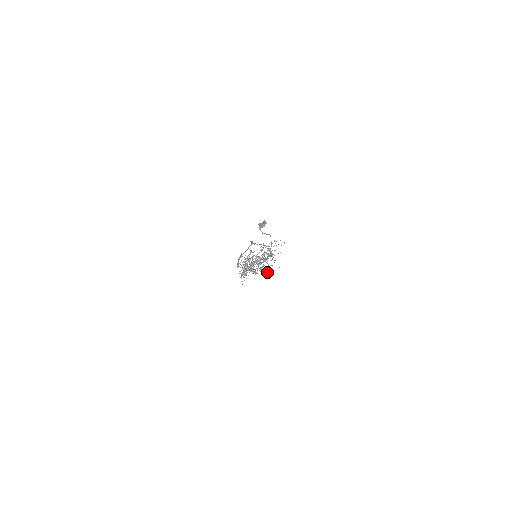
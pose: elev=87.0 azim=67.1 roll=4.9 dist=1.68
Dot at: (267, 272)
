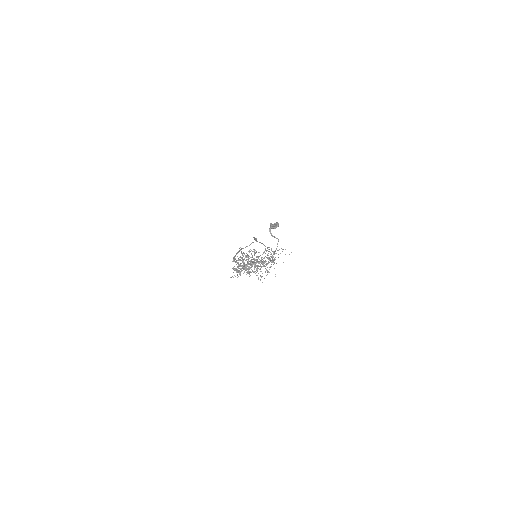
Dot at: occluded
